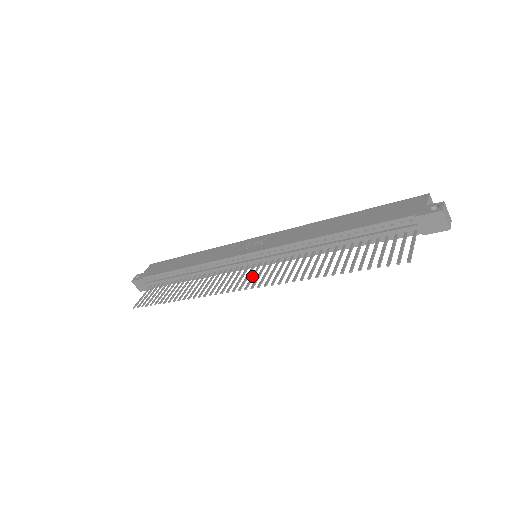
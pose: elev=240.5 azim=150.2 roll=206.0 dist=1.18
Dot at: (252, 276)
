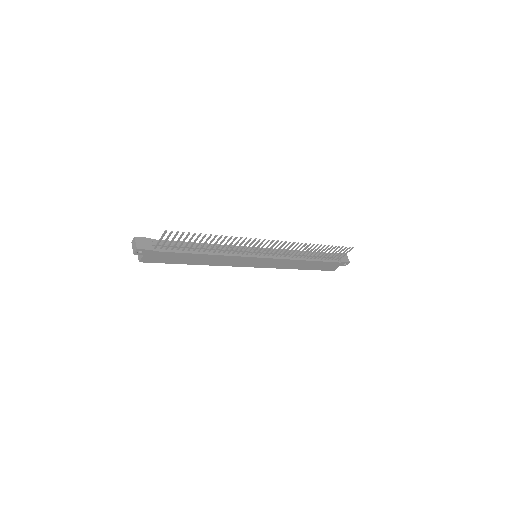
Dot at: (271, 247)
